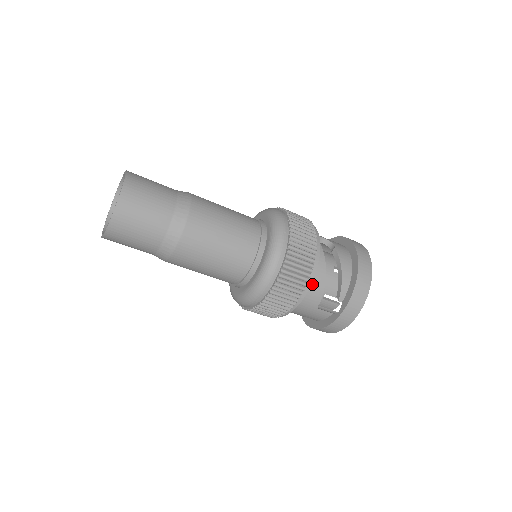
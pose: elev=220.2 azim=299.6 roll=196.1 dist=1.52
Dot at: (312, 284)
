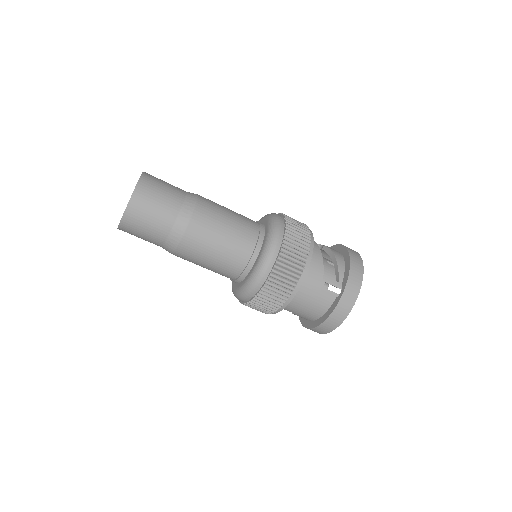
Dot at: (312, 263)
